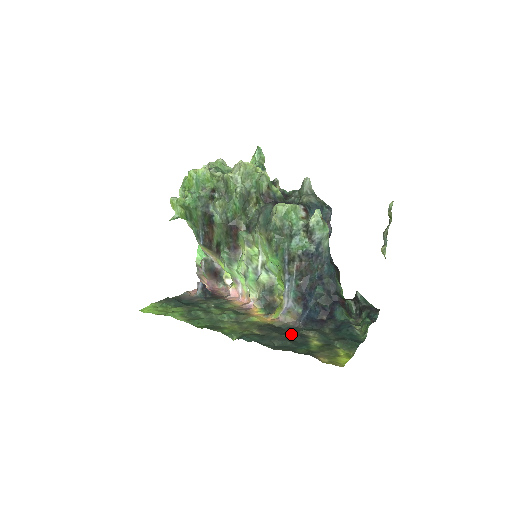
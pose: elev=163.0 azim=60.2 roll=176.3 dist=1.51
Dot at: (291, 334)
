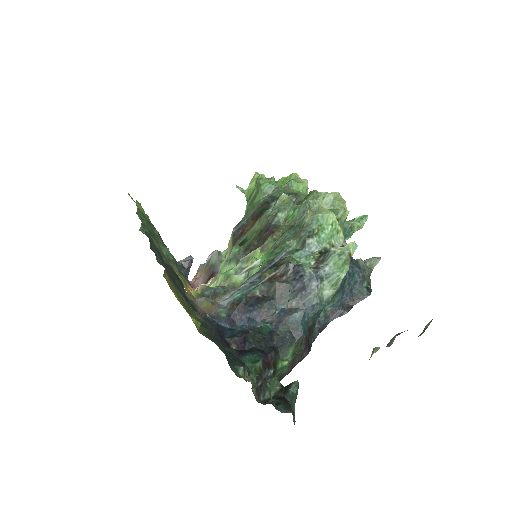
Dot at: occluded
